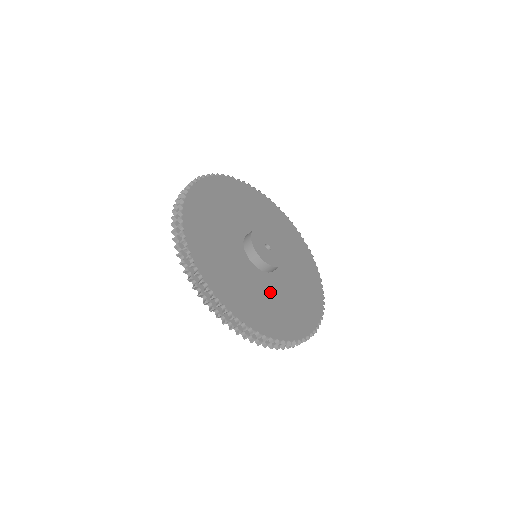
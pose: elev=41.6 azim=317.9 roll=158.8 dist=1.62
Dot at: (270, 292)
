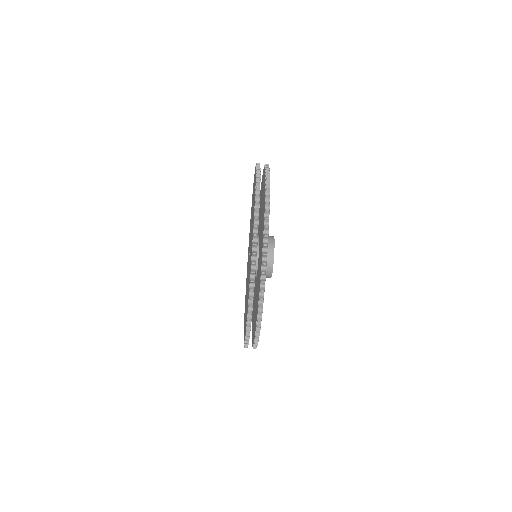
Dot at: occluded
